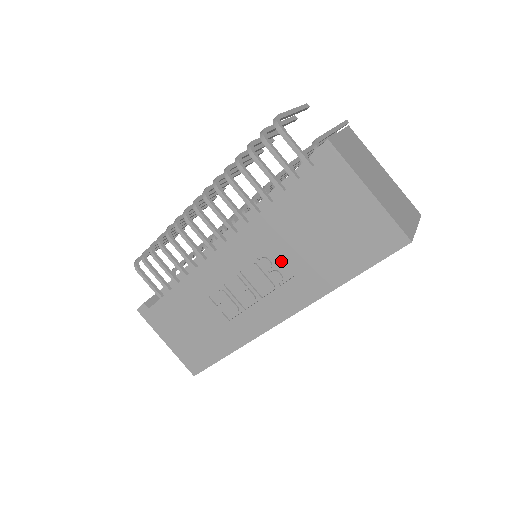
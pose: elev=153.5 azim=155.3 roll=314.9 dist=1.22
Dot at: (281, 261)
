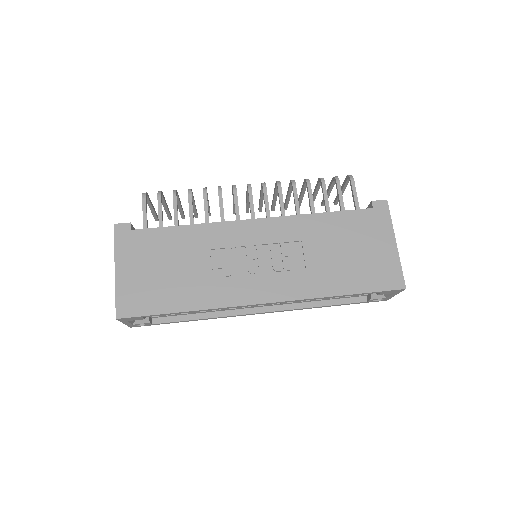
Dot at: (301, 255)
